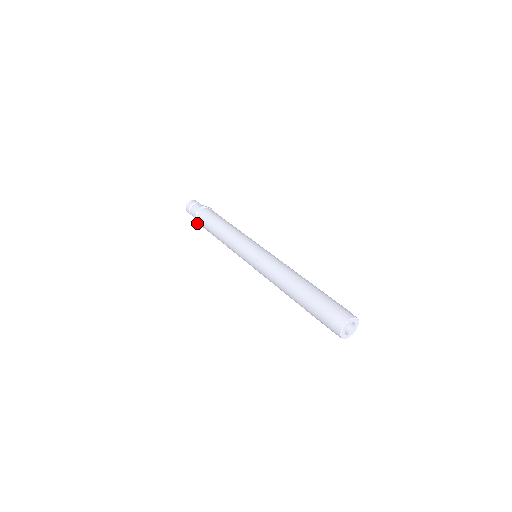
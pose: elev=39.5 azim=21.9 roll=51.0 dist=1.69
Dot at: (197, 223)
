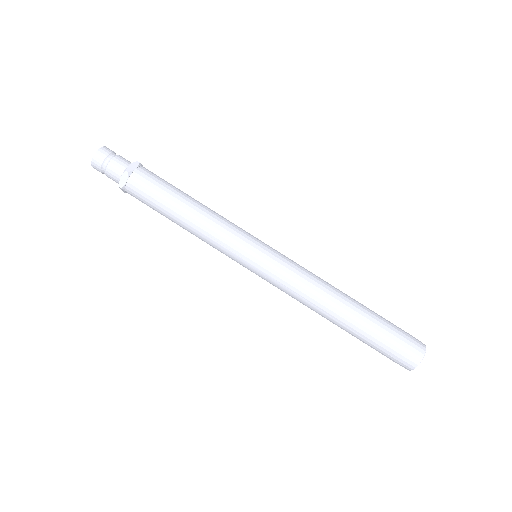
Dot at: occluded
